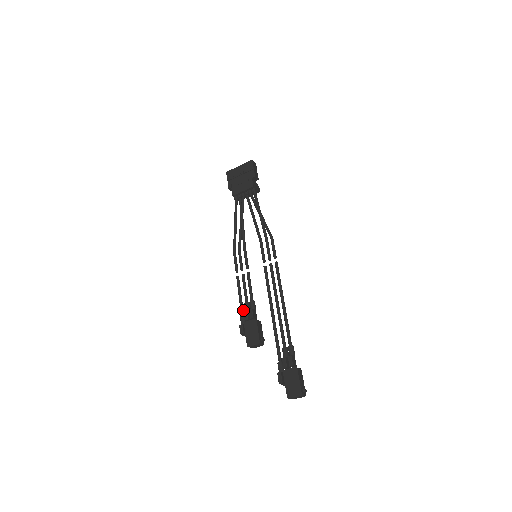
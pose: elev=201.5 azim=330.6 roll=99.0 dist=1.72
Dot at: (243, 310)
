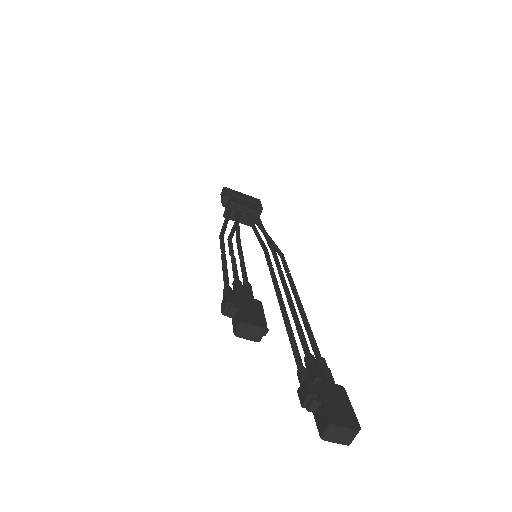
Dot at: (229, 286)
